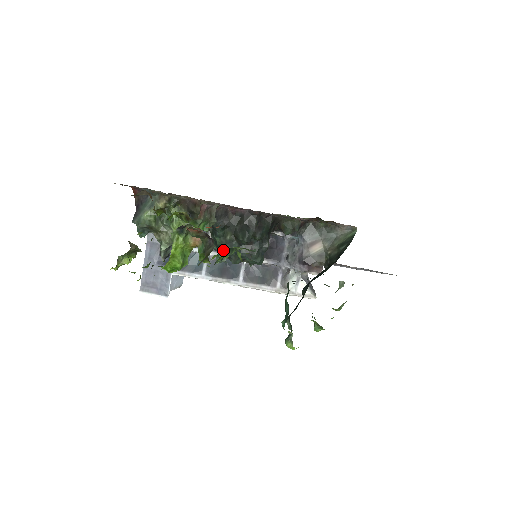
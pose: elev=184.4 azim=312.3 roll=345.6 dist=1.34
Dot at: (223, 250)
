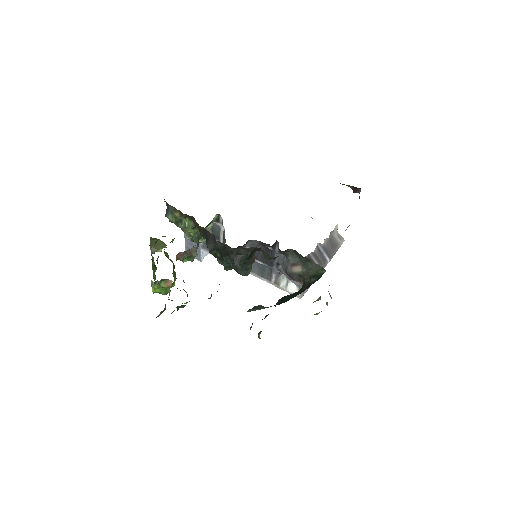
Dot at: (218, 260)
